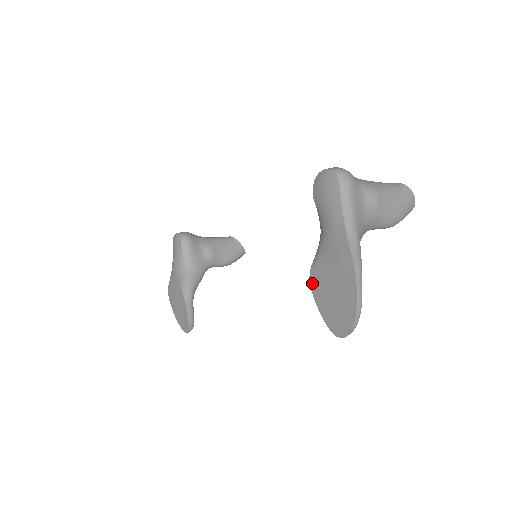
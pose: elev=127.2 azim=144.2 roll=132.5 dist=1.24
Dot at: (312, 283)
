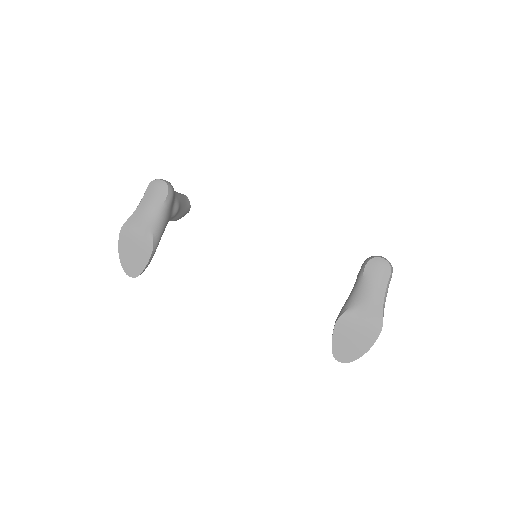
Dot at: (339, 322)
